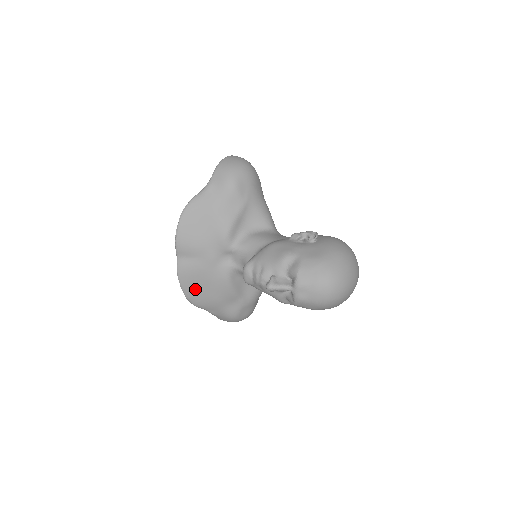
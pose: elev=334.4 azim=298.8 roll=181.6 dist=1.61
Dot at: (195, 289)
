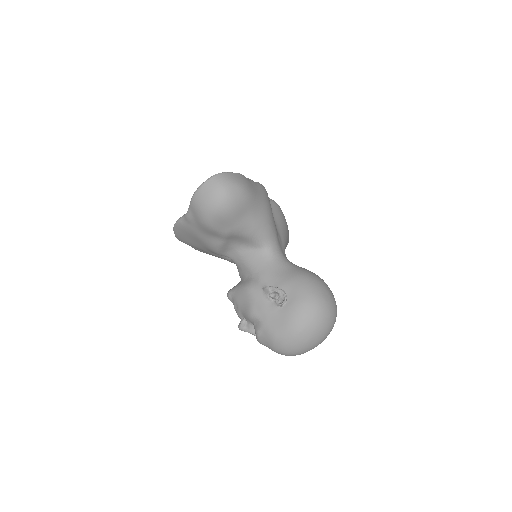
Dot at: occluded
